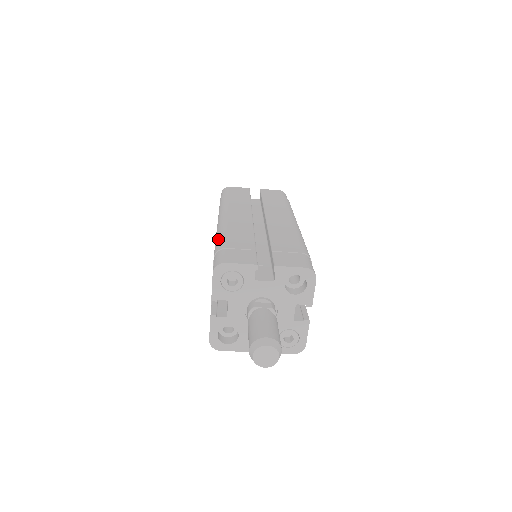
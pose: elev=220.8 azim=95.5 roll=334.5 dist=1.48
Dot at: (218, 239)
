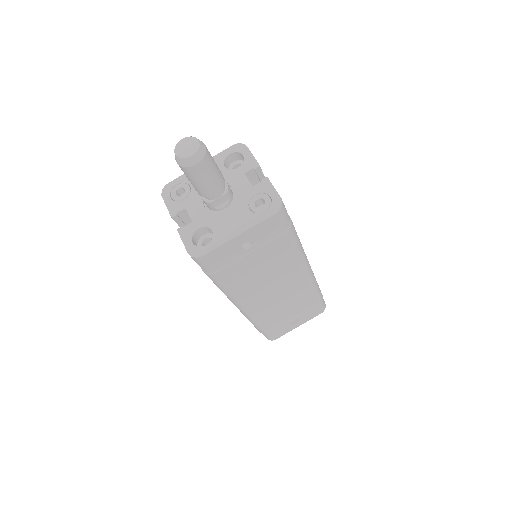
Dot at: occluded
